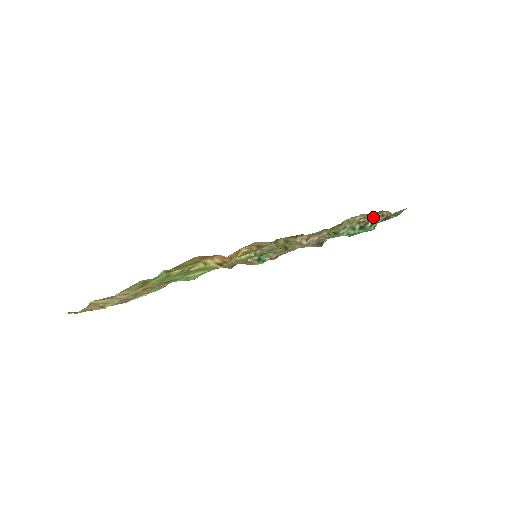
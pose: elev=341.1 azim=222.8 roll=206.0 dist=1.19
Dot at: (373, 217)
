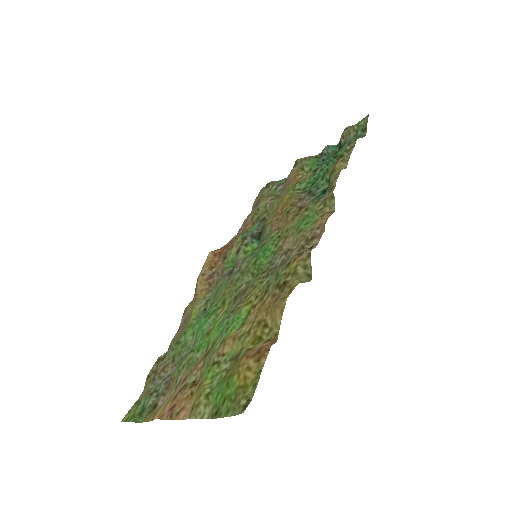
Dot at: occluded
